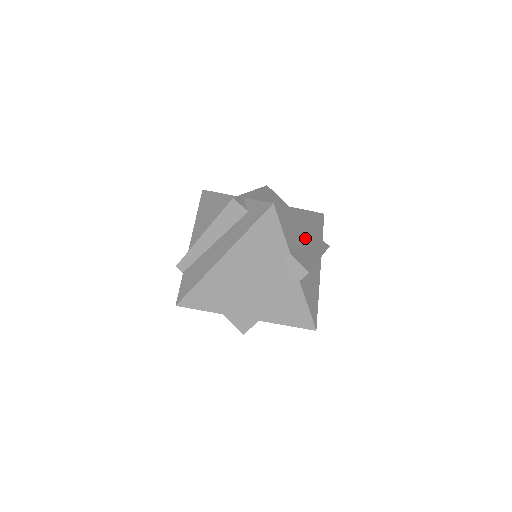
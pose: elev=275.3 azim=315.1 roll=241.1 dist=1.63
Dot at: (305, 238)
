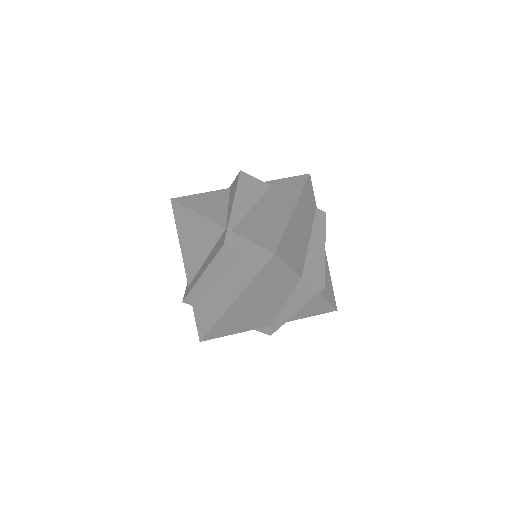
Dot at: (305, 236)
